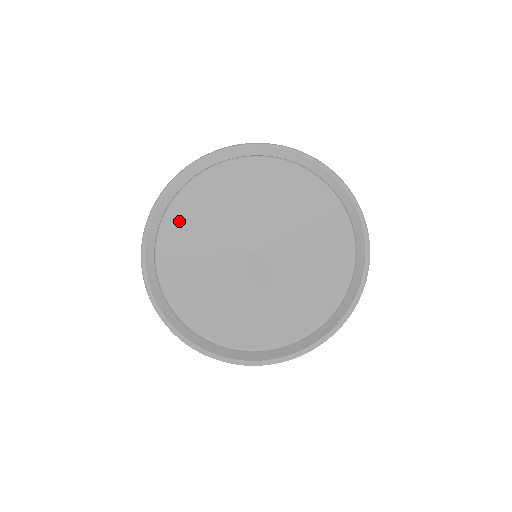
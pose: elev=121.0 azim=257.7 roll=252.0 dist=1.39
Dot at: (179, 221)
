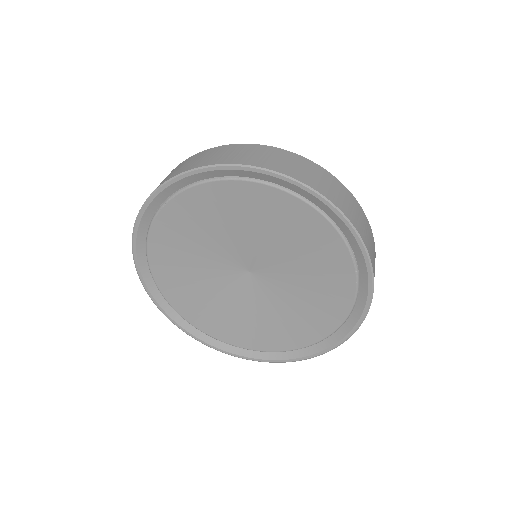
Dot at: (164, 247)
